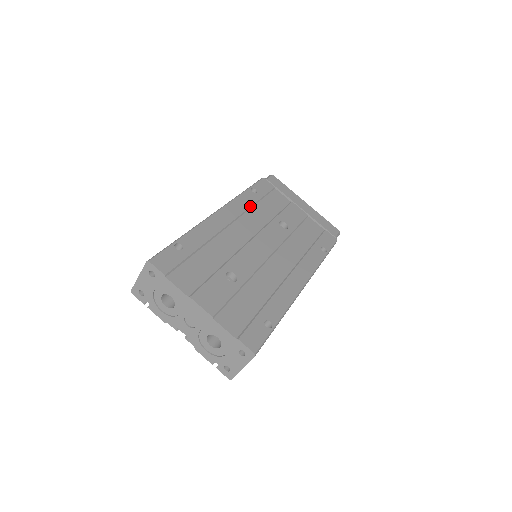
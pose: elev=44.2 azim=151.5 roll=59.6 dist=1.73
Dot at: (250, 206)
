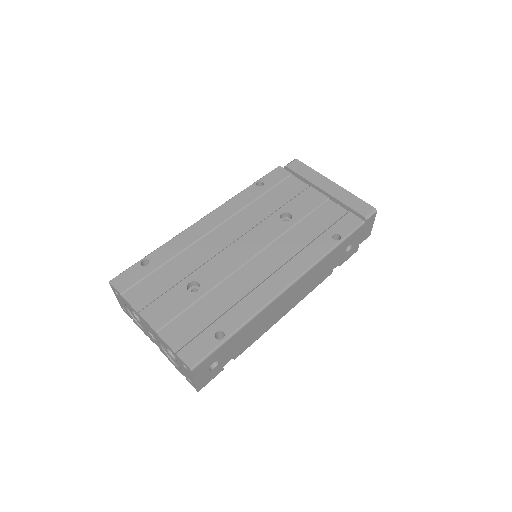
Dot at: (248, 203)
